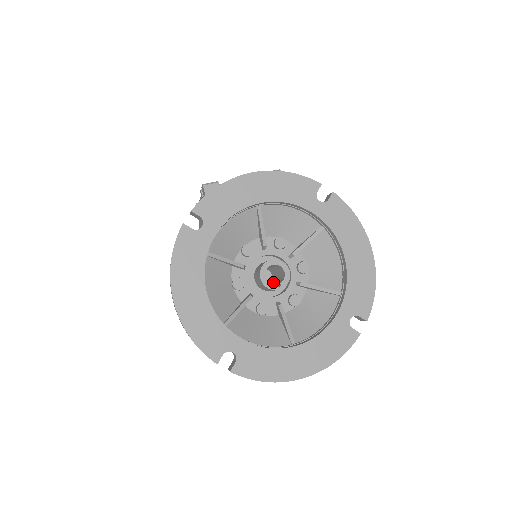
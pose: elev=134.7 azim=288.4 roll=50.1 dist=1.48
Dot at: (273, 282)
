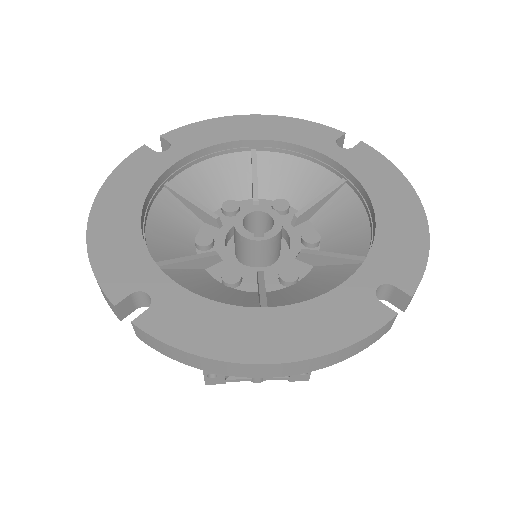
Dot at: occluded
